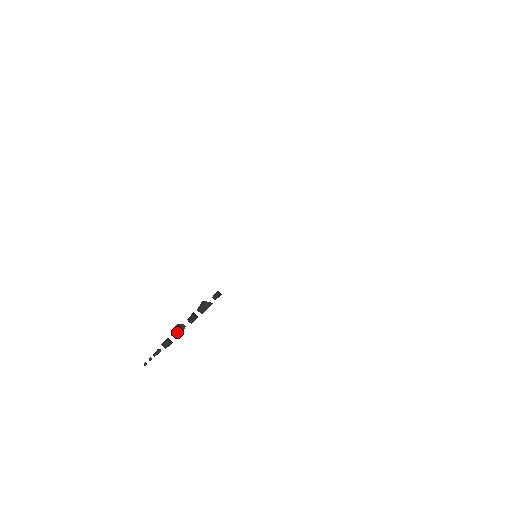
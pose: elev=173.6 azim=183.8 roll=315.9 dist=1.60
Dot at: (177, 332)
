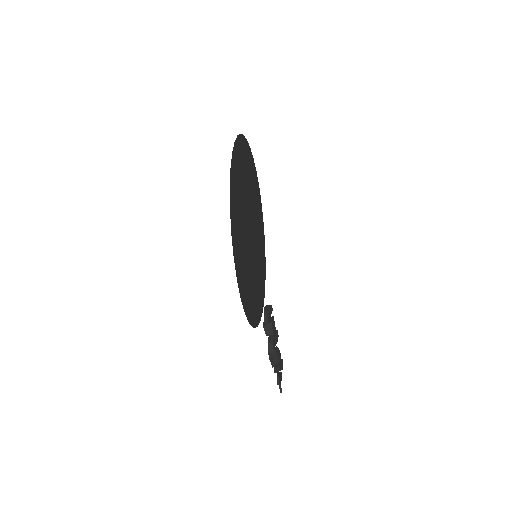
Dot at: (274, 359)
